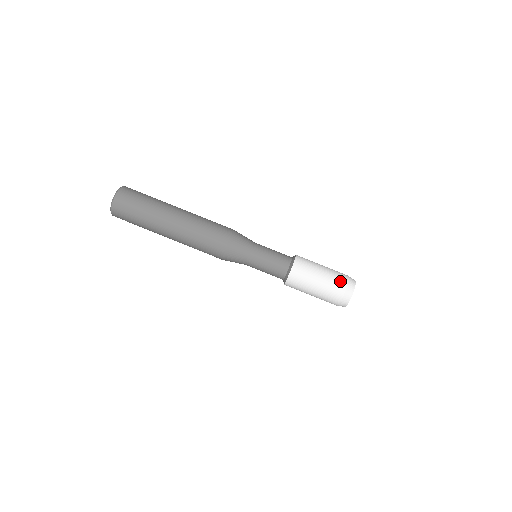
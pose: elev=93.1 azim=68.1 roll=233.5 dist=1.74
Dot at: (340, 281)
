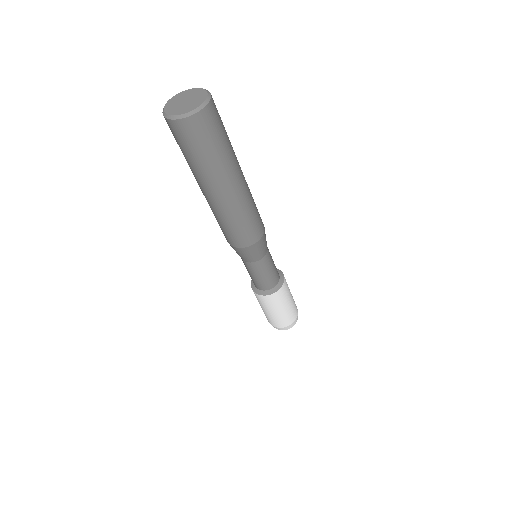
Dot at: (291, 319)
